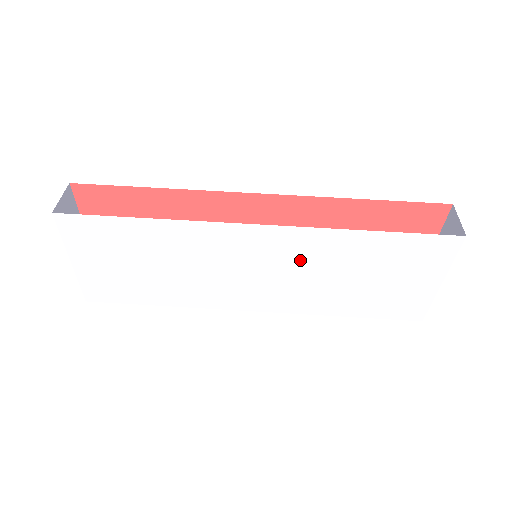
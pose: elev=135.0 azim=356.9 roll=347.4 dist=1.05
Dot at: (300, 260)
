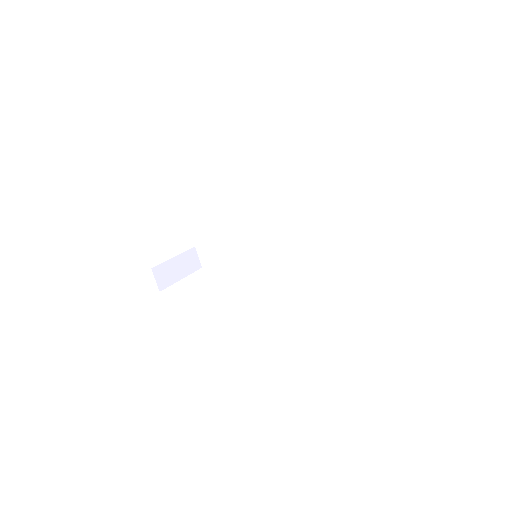
Dot at: occluded
